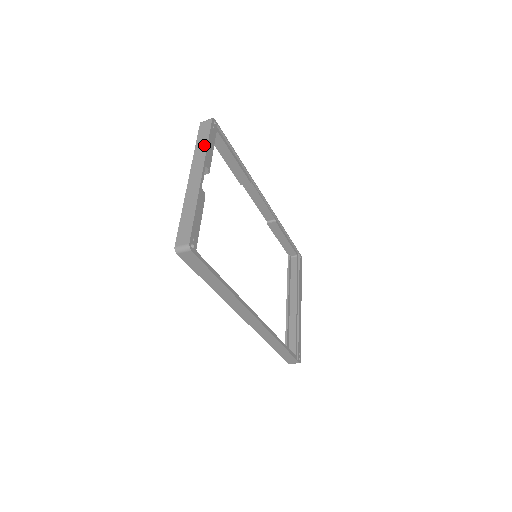
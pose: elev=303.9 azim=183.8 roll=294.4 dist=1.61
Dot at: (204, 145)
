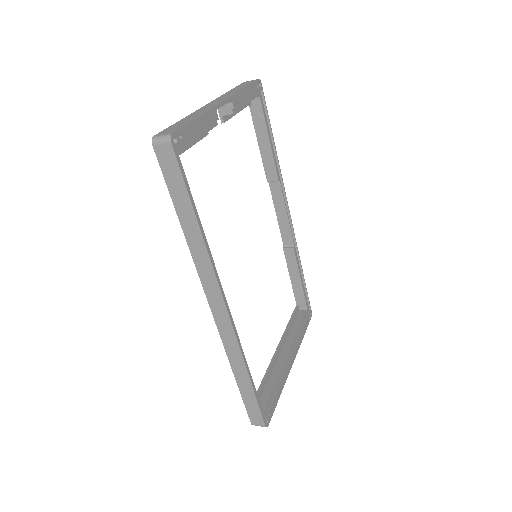
Dot at: (239, 89)
